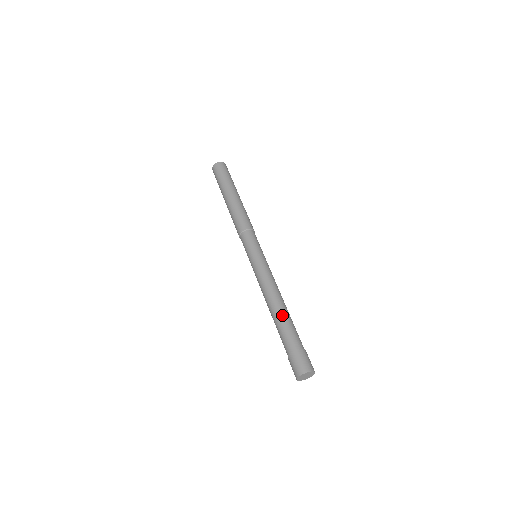
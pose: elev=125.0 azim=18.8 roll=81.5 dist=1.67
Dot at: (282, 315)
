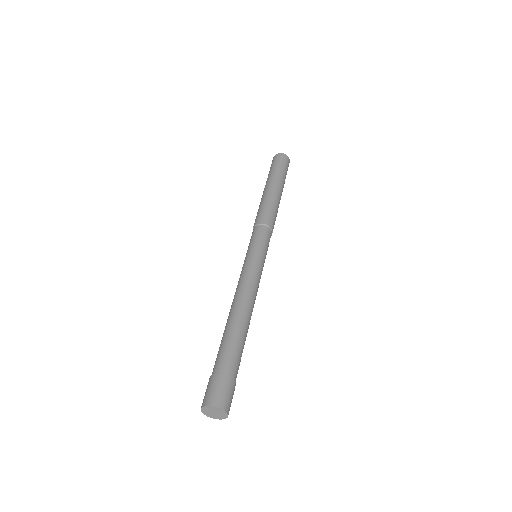
Dot at: (238, 328)
